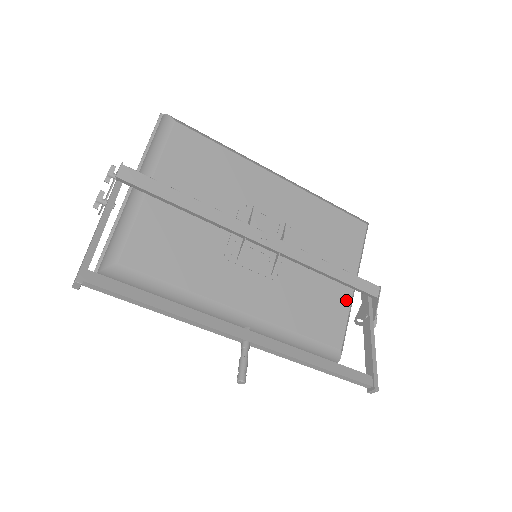
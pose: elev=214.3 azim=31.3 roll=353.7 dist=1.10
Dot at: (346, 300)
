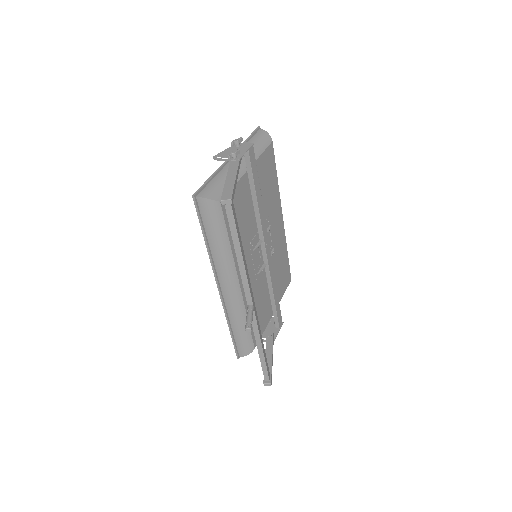
Dot at: (268, 318)
